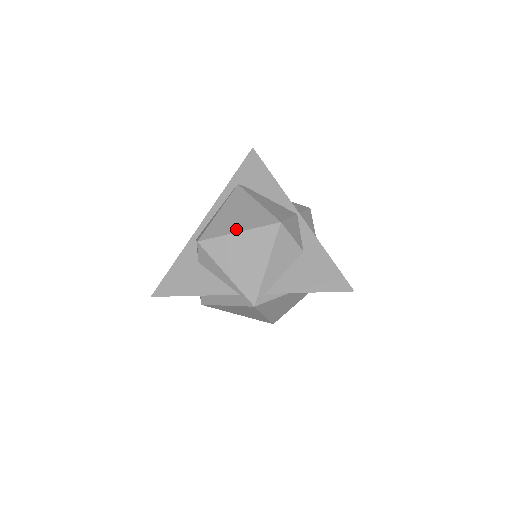
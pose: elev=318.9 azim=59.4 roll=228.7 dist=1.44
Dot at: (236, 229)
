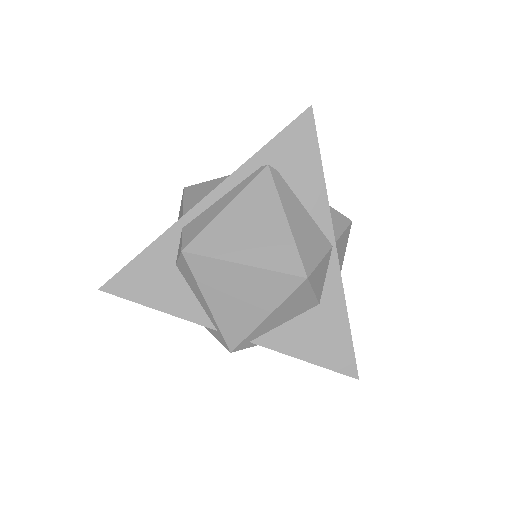
Dot at: (242, 257)
